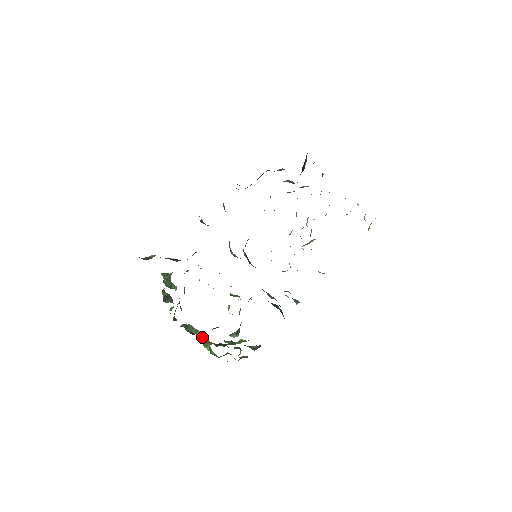
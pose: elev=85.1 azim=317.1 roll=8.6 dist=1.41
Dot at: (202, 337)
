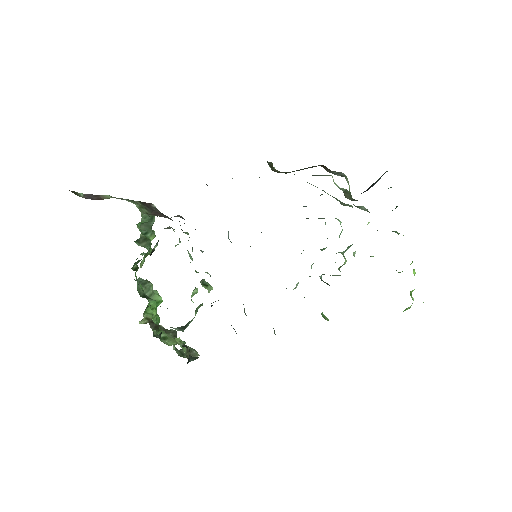
Dot at: (147, 307)
